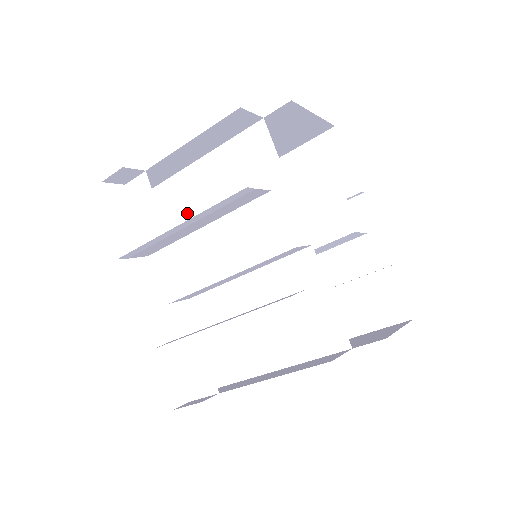
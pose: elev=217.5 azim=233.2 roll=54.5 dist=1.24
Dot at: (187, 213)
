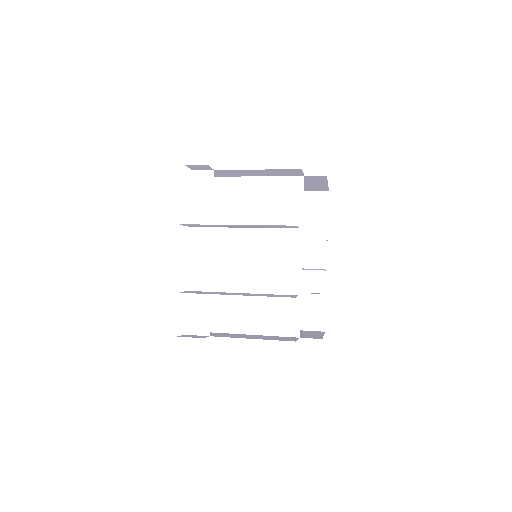
Dot at: (222, 207)
